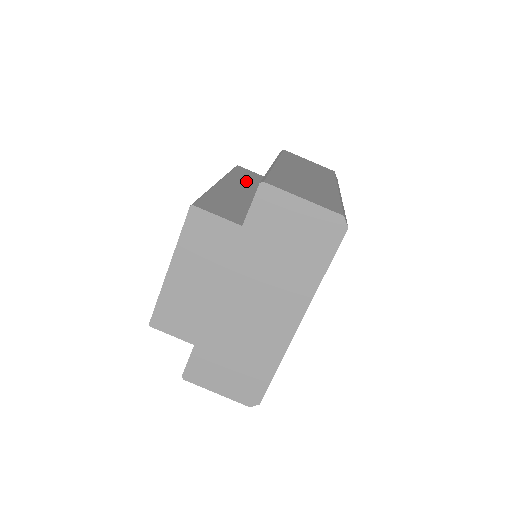
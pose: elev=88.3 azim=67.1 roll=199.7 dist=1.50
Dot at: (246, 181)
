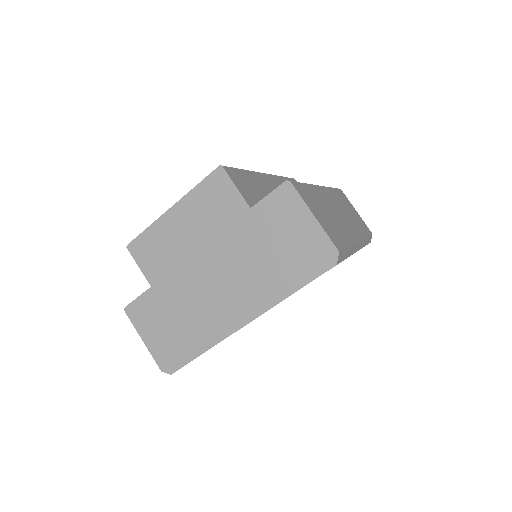
Dot at: occluded
